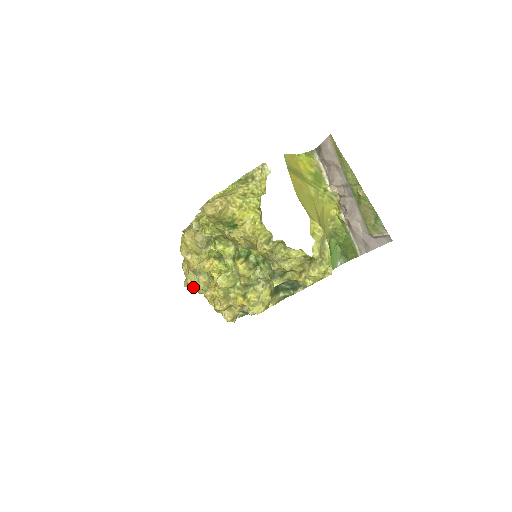
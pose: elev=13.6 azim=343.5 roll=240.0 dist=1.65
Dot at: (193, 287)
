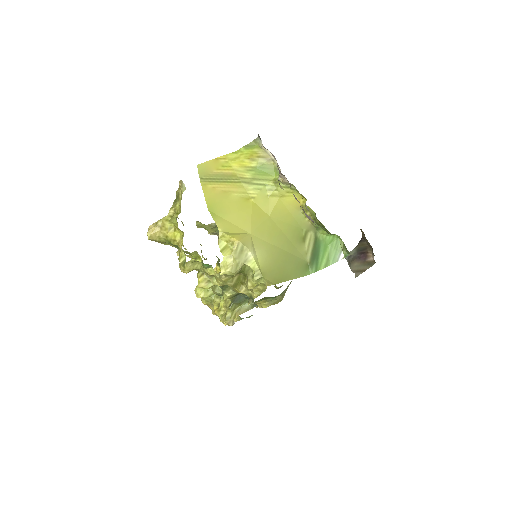
Dot at: occluded
